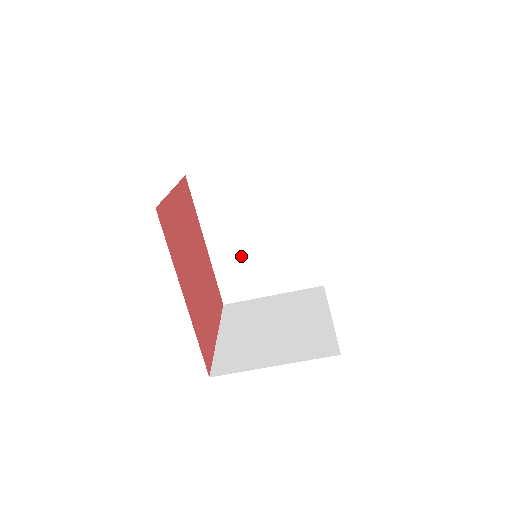
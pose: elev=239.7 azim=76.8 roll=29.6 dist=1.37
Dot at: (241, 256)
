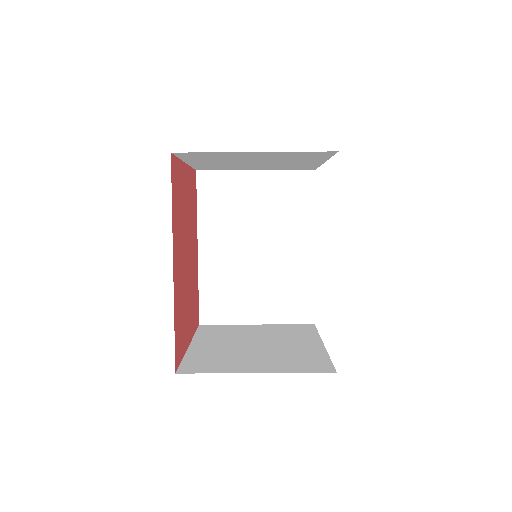
Dot at: (232, 271)
